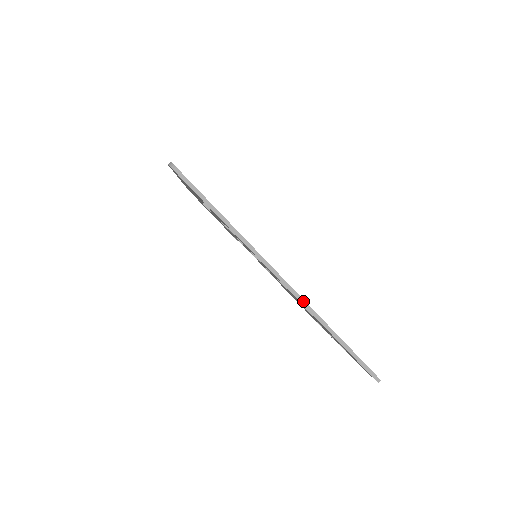
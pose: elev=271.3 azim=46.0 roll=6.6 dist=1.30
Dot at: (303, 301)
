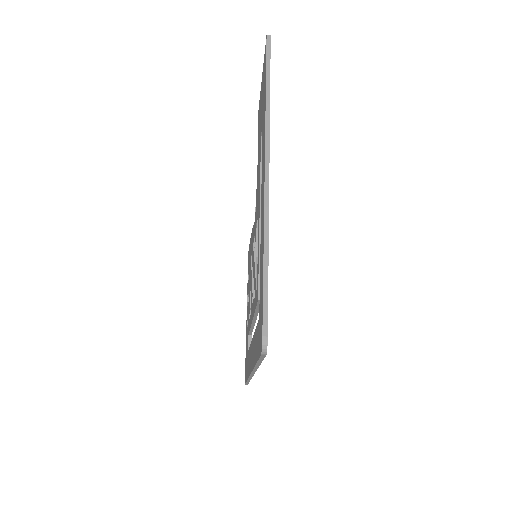
Dot at: (251, 377)
